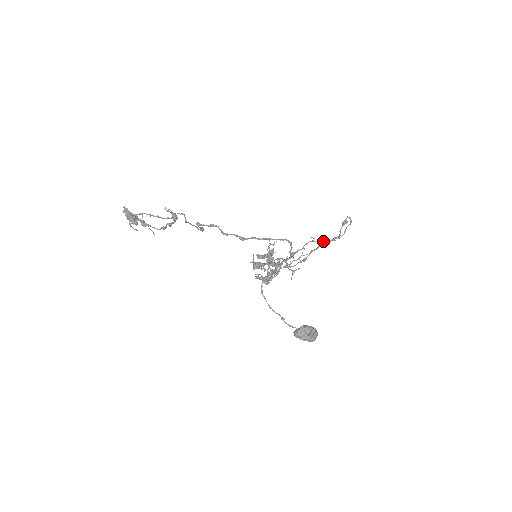
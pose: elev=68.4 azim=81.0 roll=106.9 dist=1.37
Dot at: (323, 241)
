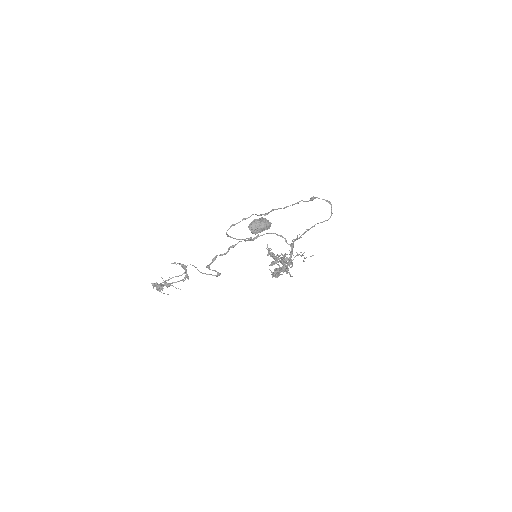
Dot at: (314, 225)
